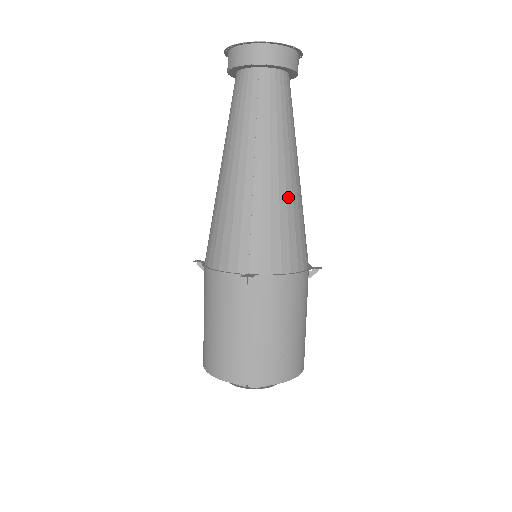
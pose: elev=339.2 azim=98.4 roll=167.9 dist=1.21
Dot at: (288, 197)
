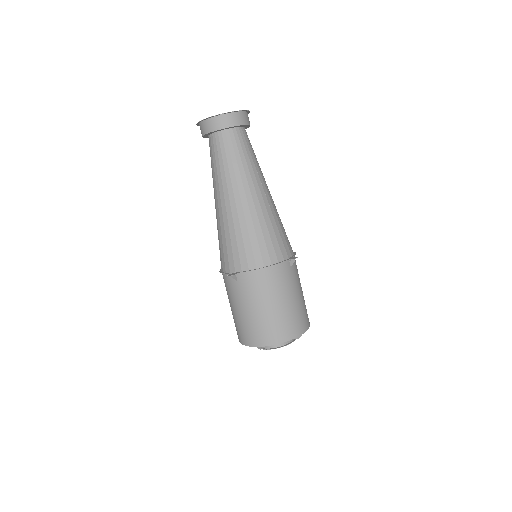
Dot at: (252, 214)
